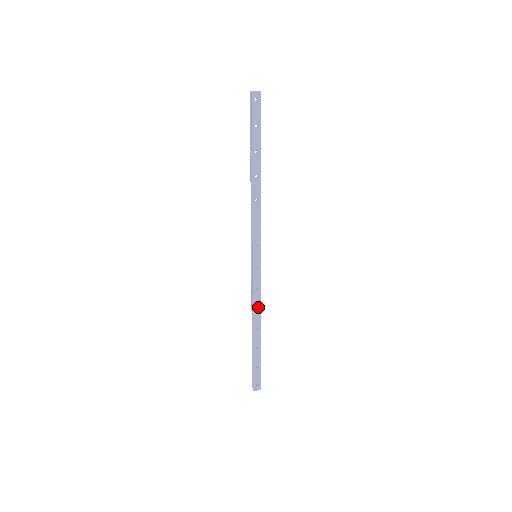
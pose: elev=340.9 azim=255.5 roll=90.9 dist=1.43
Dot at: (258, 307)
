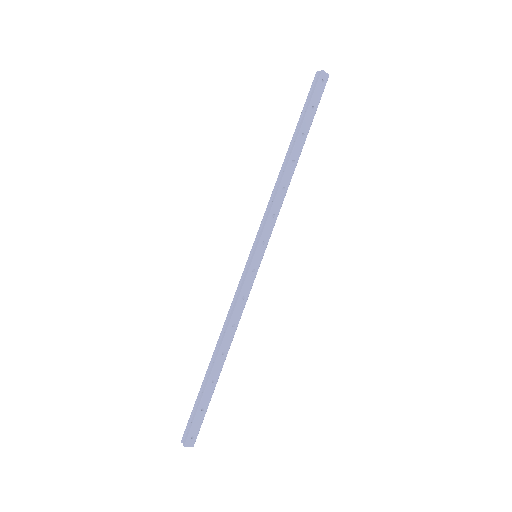
Dot at: (235, 323)
